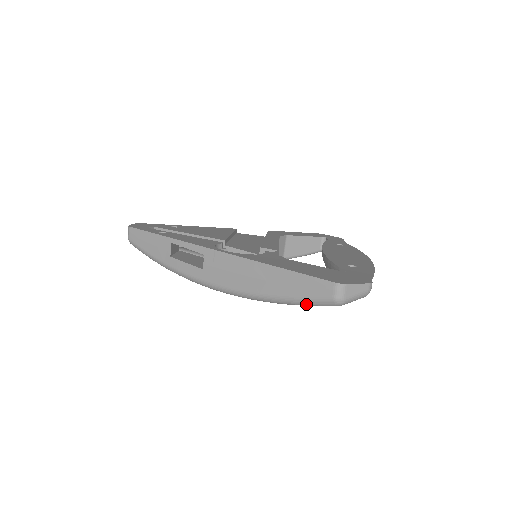
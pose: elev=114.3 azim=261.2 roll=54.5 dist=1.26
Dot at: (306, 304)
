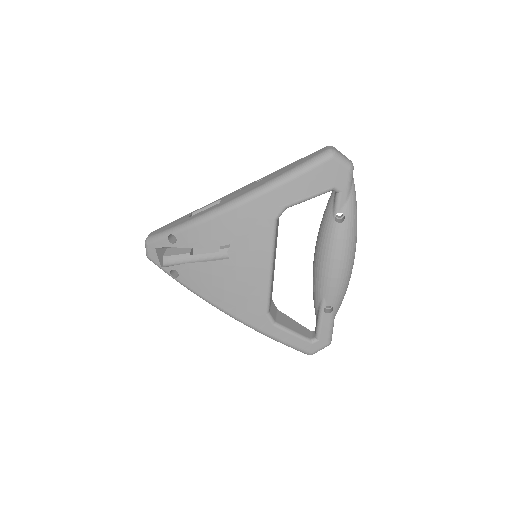
Dot at: (308, 165)
